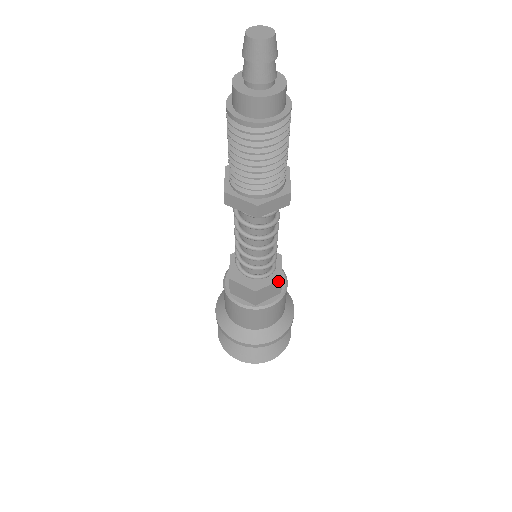
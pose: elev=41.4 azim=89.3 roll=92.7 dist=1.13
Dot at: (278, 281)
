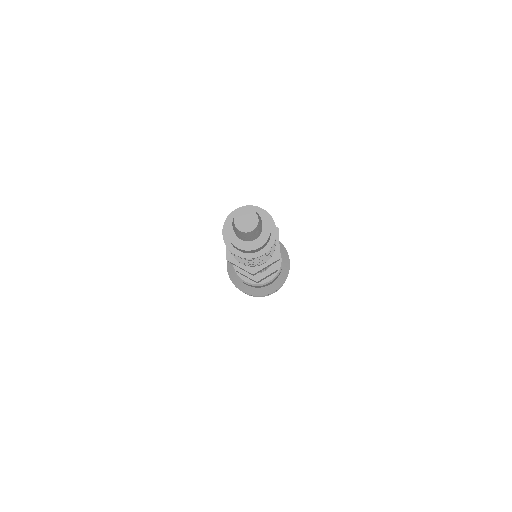
Dot at: (274, 271)
